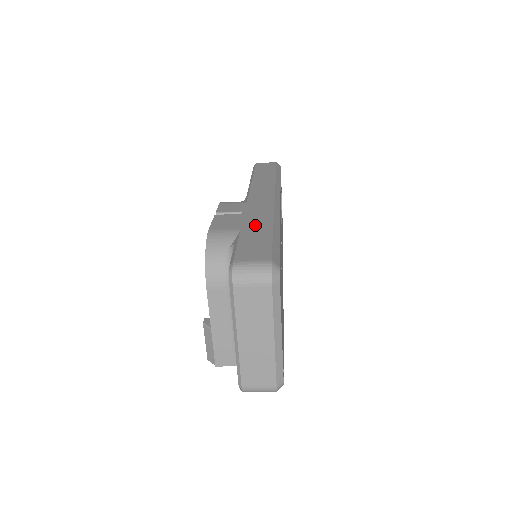
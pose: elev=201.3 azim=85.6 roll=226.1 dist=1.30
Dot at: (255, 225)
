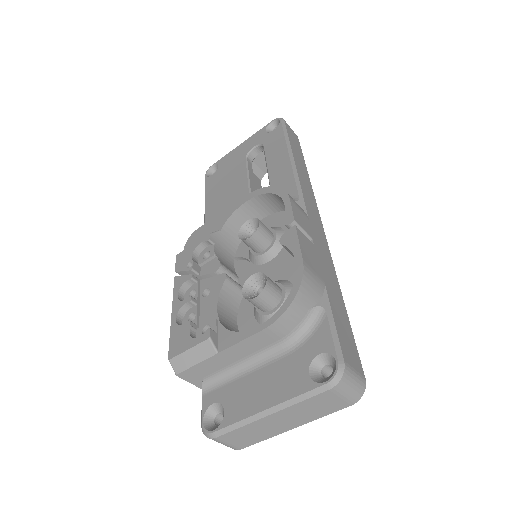
Dot at: (332, 284)
